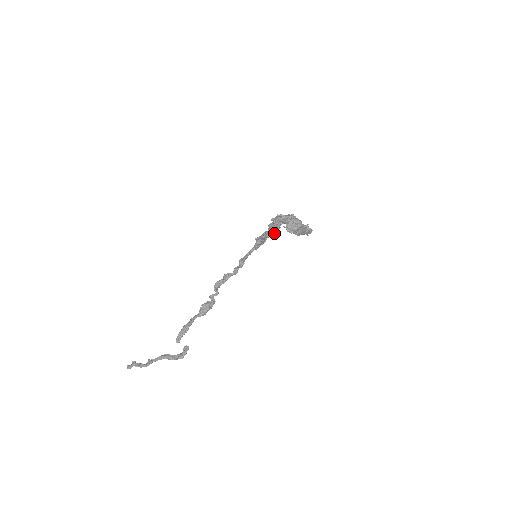
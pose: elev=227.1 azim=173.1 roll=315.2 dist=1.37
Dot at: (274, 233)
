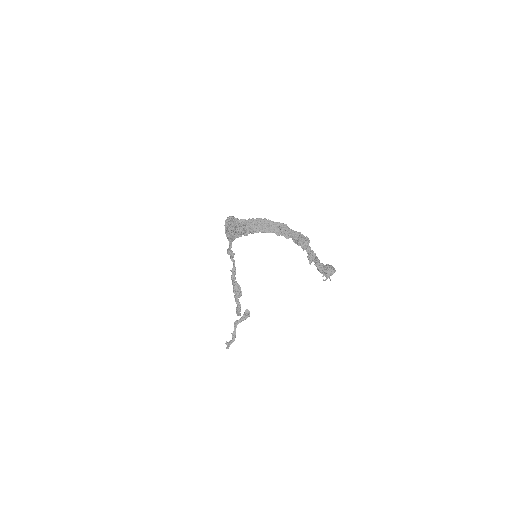
Dot at: occluded
